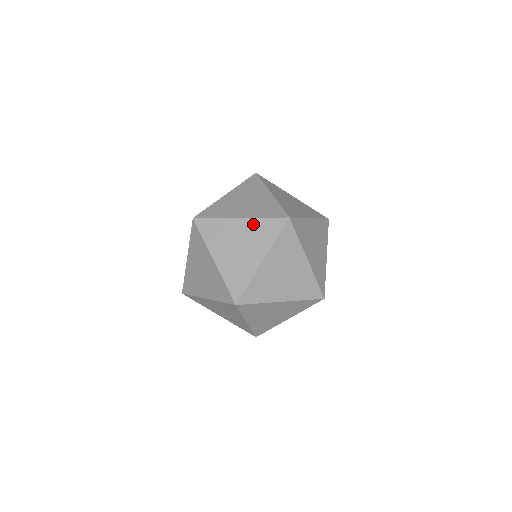
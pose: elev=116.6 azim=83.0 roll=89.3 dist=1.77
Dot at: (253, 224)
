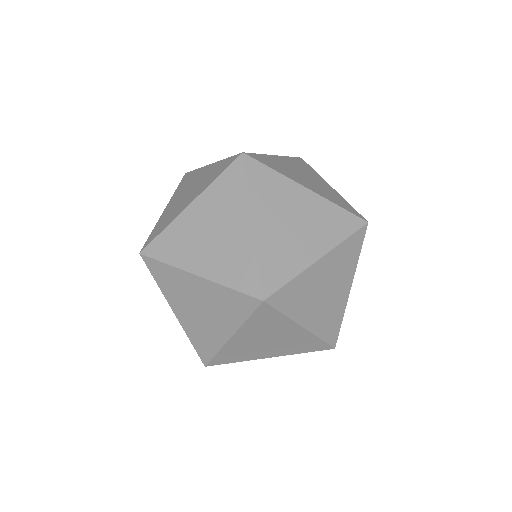
Dot at: (215, 290)
